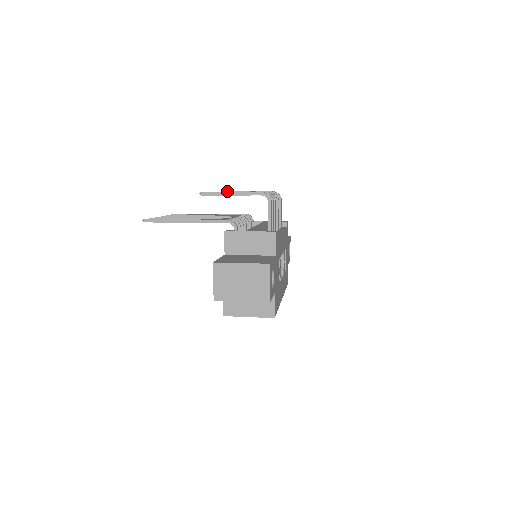
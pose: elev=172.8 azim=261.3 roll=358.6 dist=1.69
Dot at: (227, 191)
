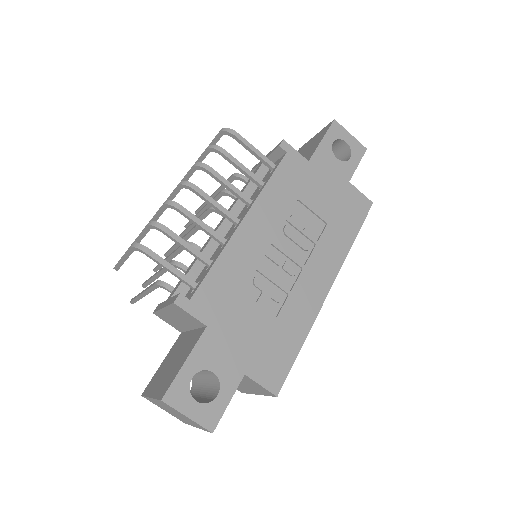
Dot at: occluded
